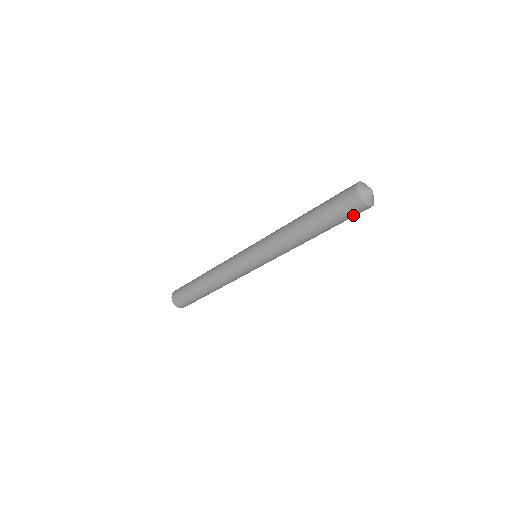
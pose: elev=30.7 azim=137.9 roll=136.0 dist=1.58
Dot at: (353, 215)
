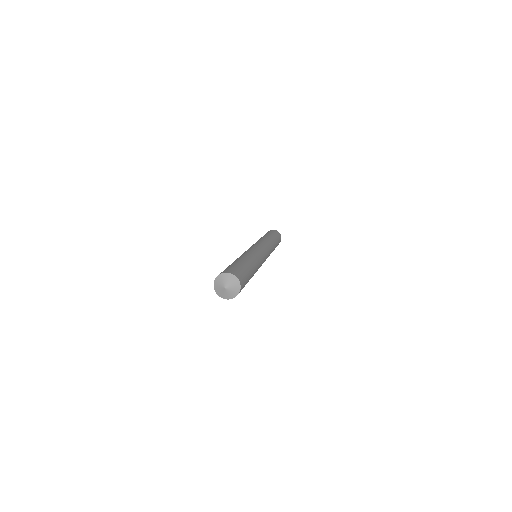
Dot at: occluded
